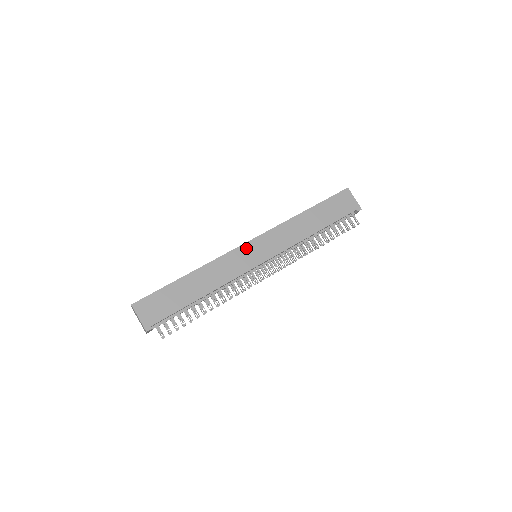
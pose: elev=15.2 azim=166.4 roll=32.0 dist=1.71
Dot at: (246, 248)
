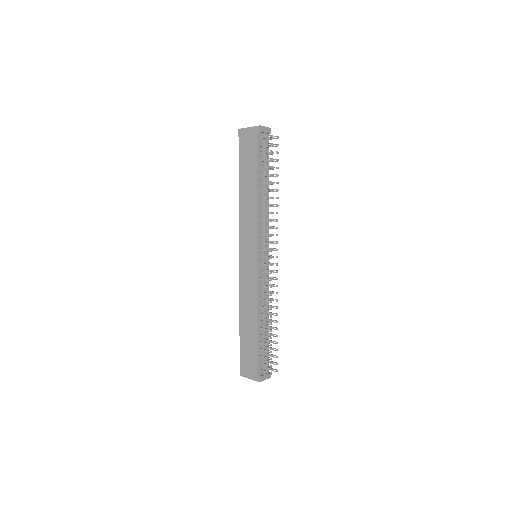
Dot at: (243, 263)
